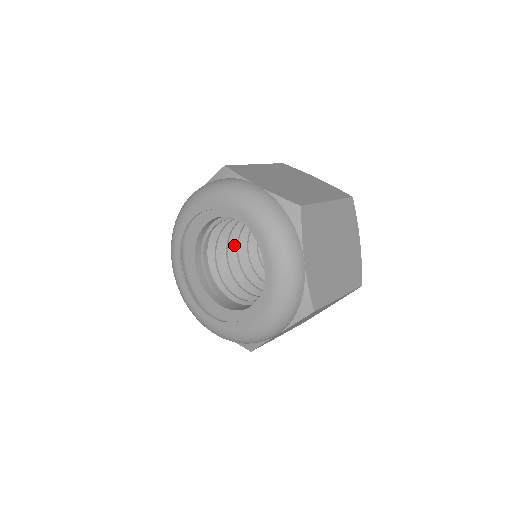
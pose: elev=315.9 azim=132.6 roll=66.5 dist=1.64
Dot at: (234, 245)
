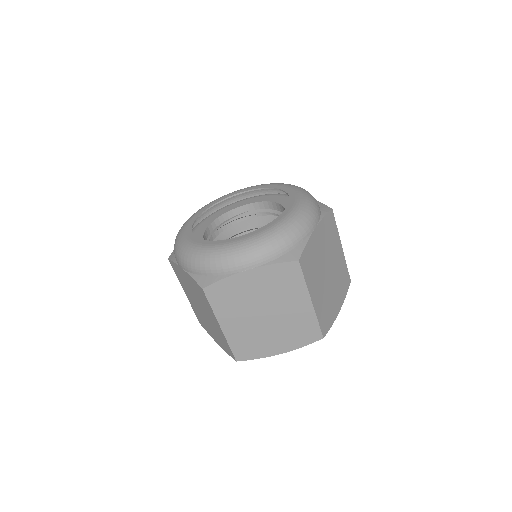
Dot at: occluded
